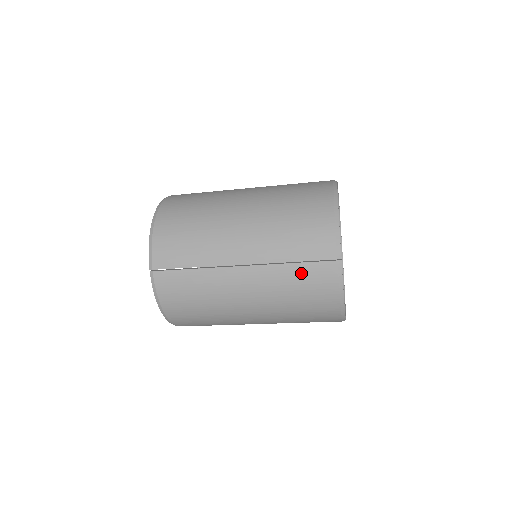
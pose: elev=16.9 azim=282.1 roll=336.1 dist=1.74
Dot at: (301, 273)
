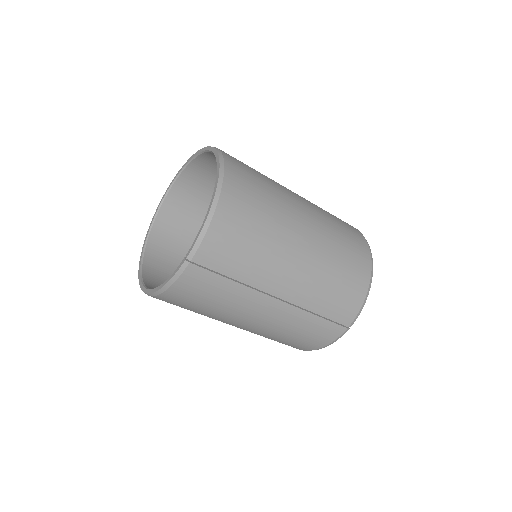
Dot at: (316, 325)
